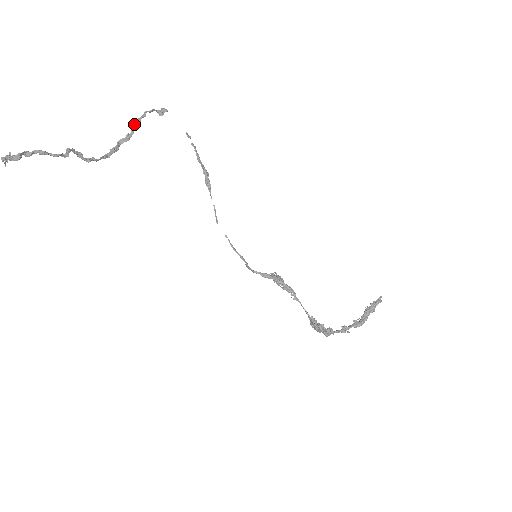
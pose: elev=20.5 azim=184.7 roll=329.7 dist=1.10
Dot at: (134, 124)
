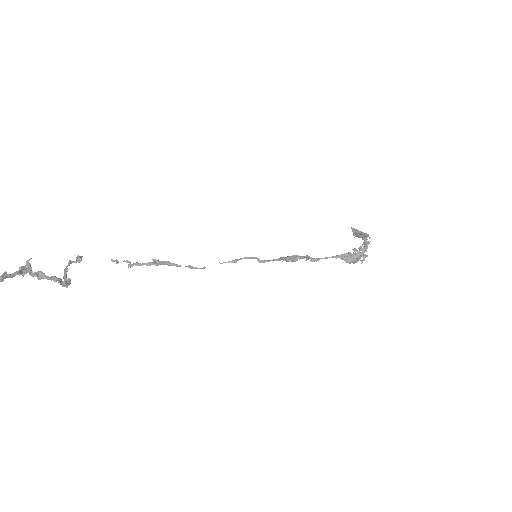
Dot at: (63, 278)
